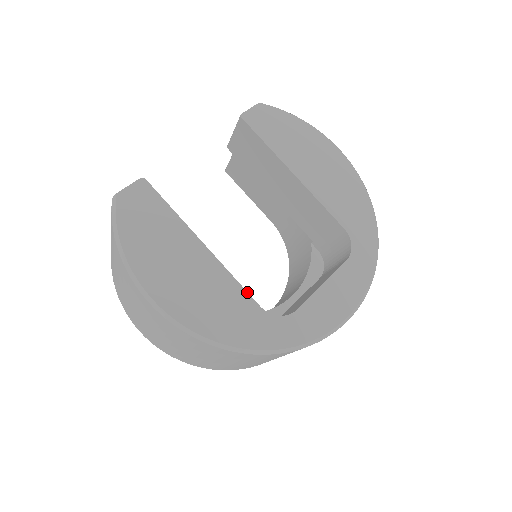
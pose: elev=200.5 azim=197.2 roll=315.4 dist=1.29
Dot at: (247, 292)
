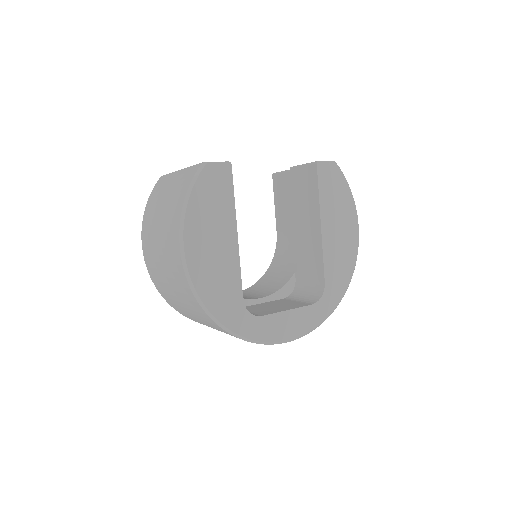
Dot at: occluded
